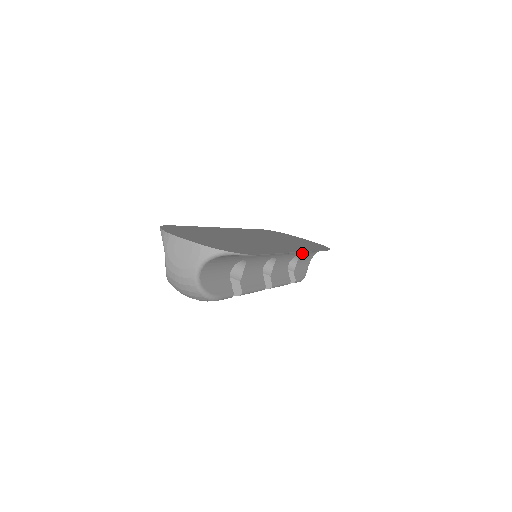
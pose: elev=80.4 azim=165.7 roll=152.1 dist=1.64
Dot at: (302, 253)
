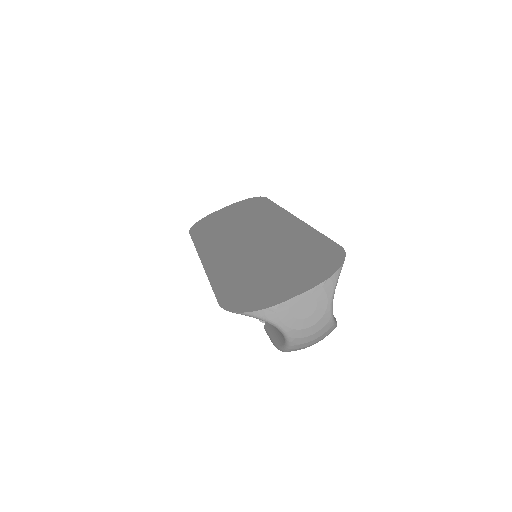
Dot at: occluded
